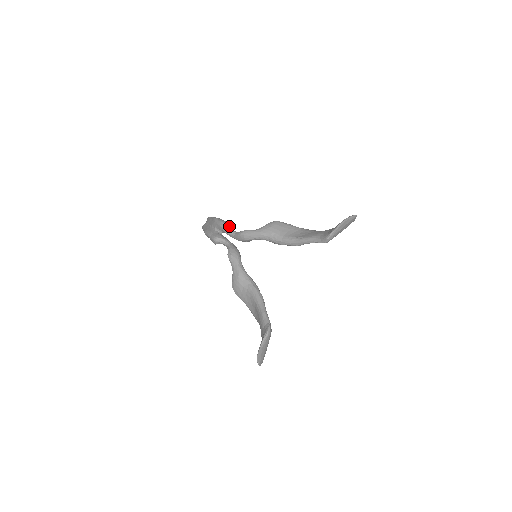
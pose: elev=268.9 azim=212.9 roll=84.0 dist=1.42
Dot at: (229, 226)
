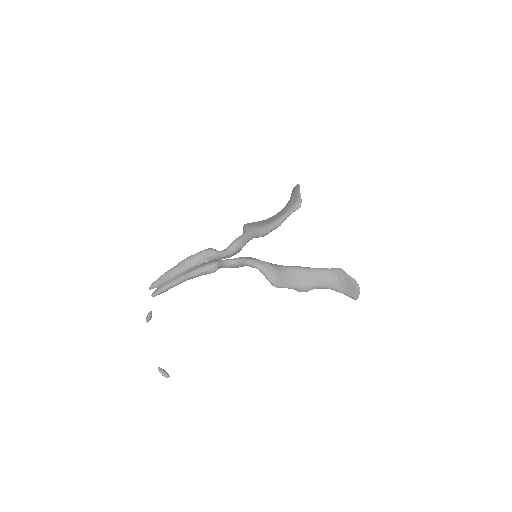
Dot at: (214, 249)
